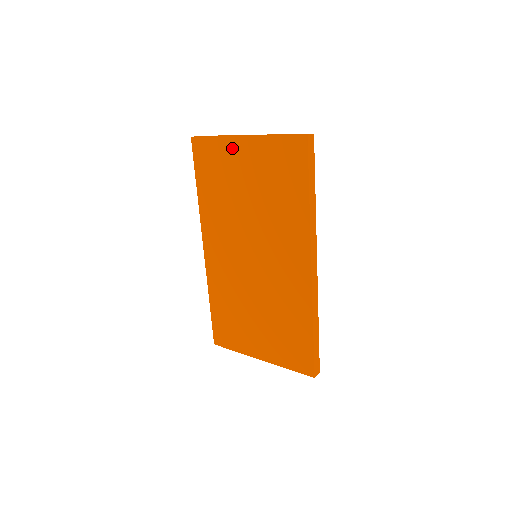
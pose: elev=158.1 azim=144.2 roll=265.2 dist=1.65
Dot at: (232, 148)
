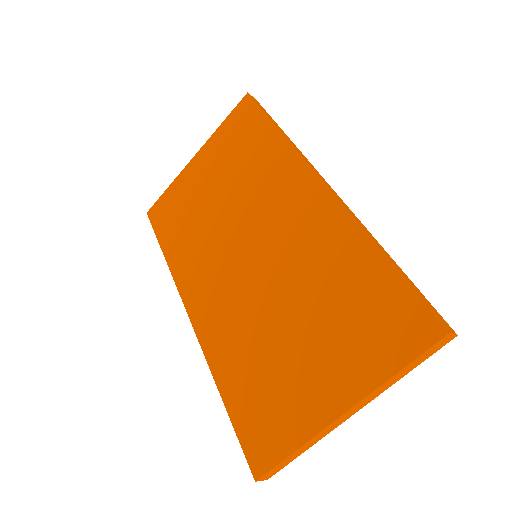
Dot at: (187, 177)
